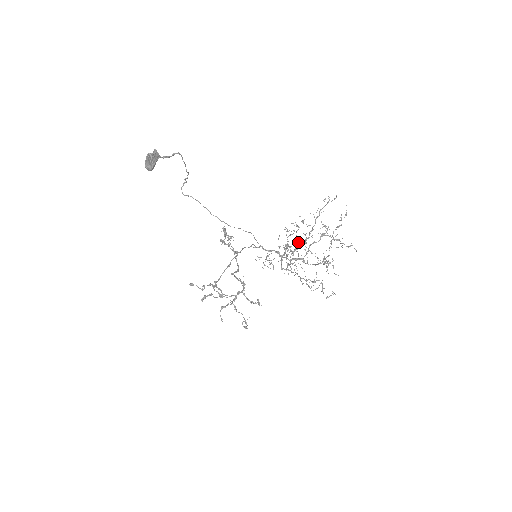
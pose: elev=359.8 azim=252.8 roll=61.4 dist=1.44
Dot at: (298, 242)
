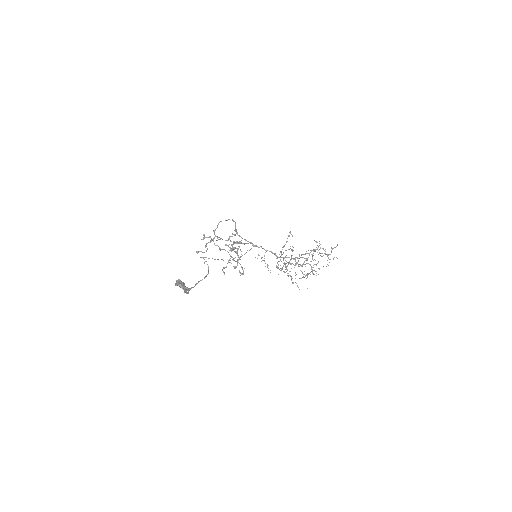
Dot at: occluded
